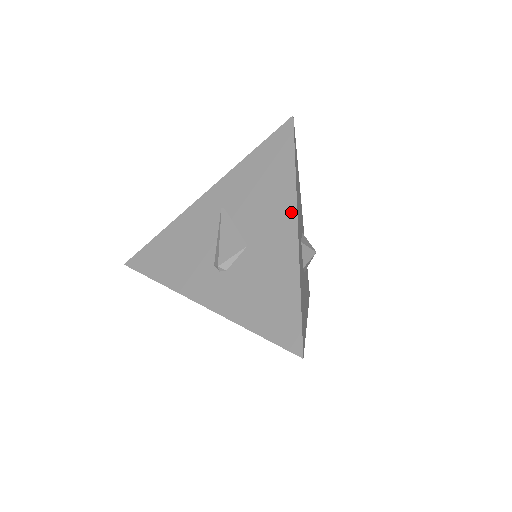
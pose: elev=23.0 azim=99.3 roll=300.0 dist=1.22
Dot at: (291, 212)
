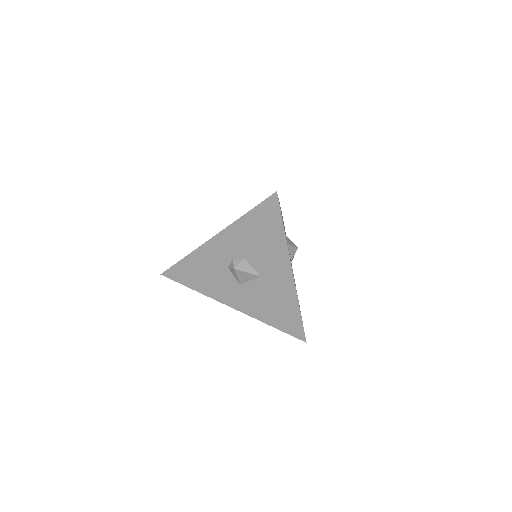
Dot at: occluded
